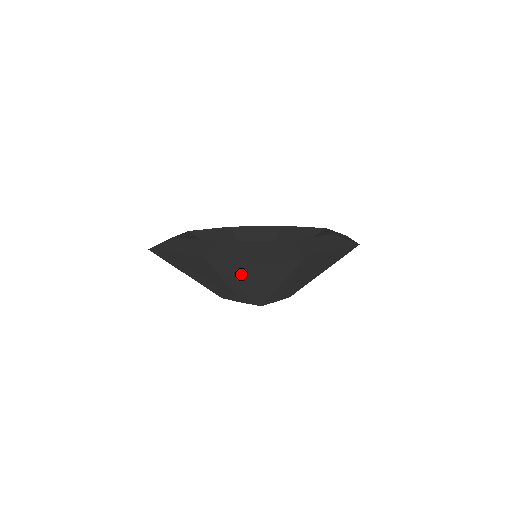
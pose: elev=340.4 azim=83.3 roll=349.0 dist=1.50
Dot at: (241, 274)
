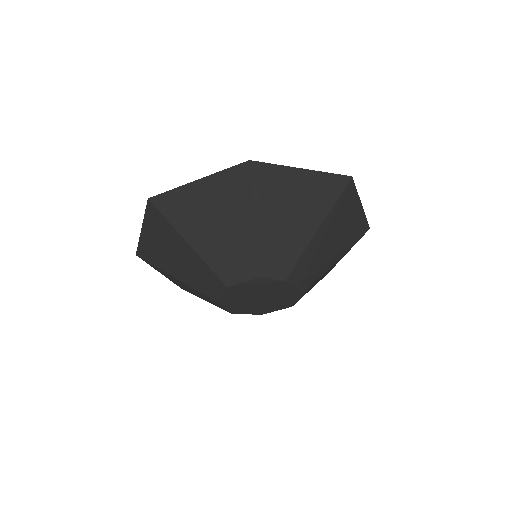
Dot at: (280, 204)
